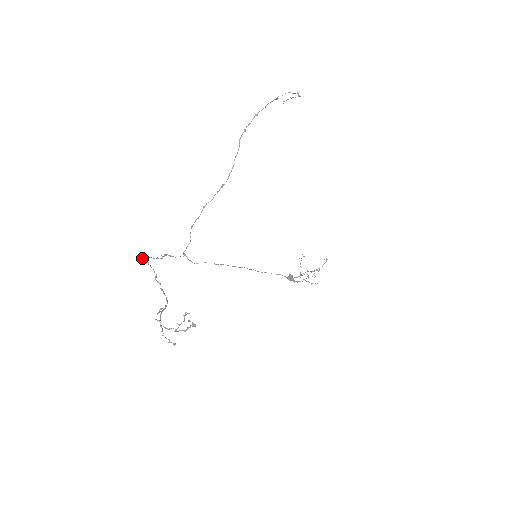
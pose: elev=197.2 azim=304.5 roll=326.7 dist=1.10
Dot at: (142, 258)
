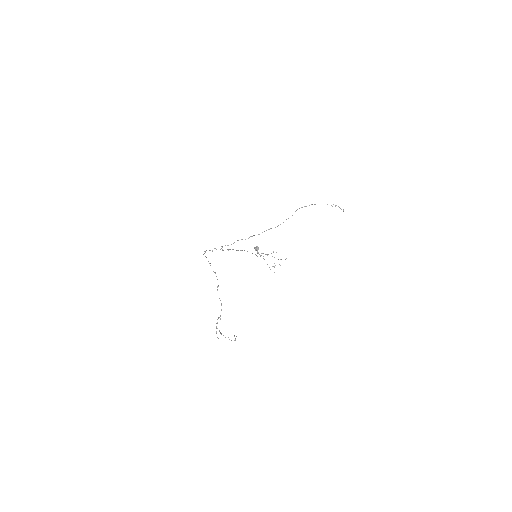
Dot at: (205, 252)
